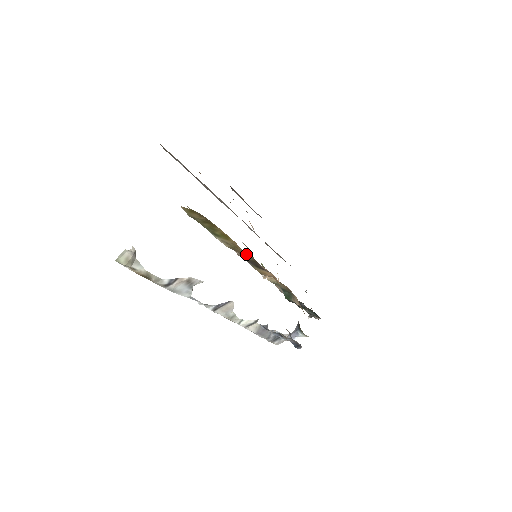
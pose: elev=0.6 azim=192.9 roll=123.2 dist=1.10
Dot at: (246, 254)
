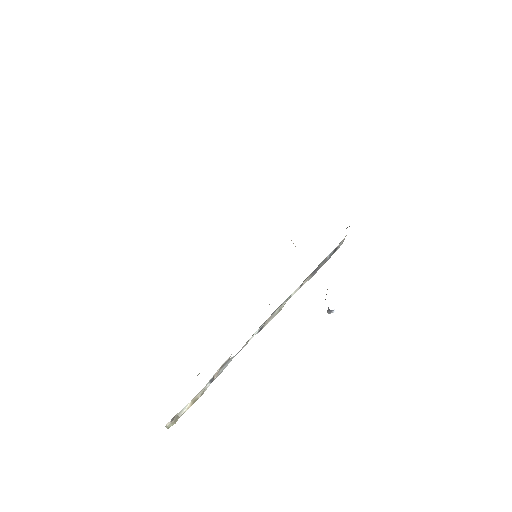
Dot at: occluded
